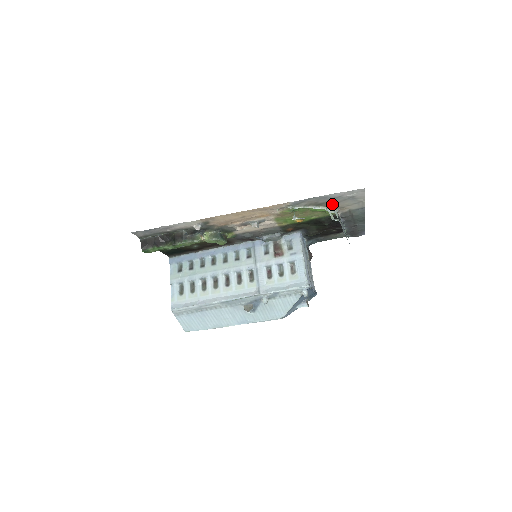
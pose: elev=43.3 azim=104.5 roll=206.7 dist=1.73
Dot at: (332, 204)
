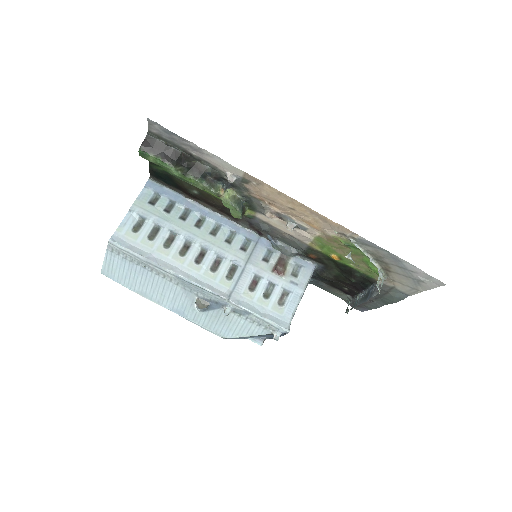
Dot at: (390, 270)
